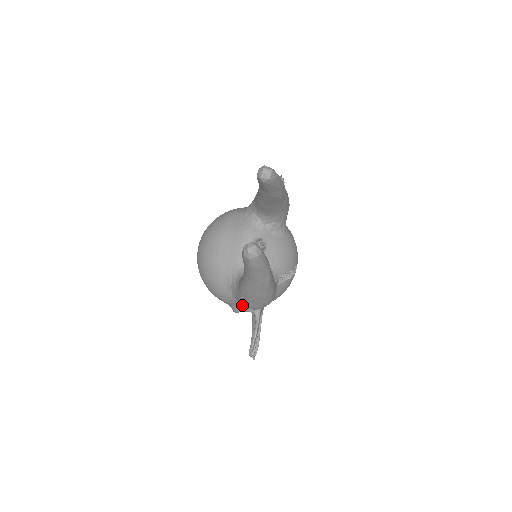
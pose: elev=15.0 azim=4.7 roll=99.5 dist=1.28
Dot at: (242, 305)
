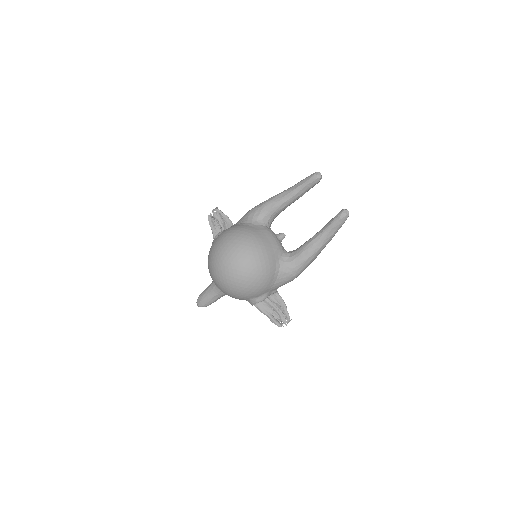
Dot at: (286, 281)
